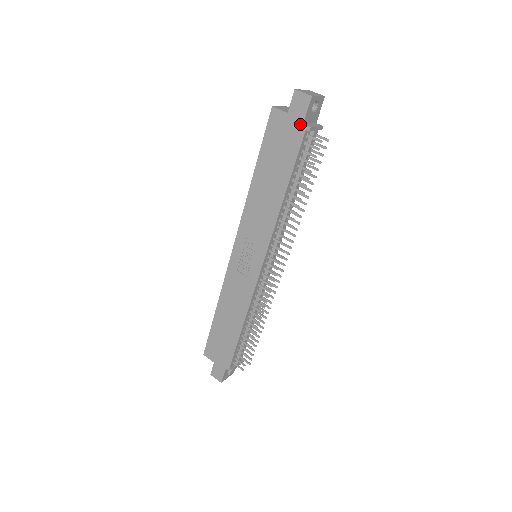
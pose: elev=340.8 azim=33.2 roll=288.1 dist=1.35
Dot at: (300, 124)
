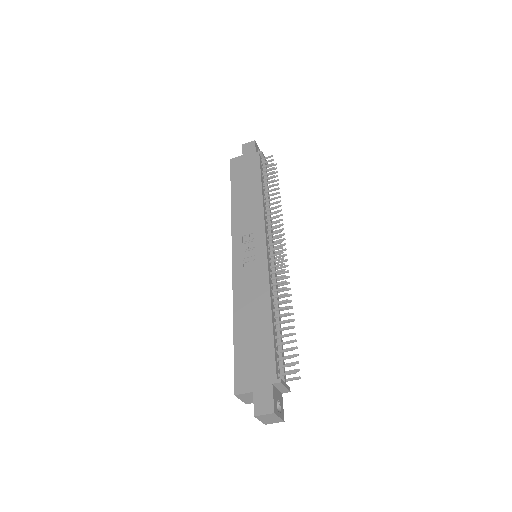
Dot at: (254, 154)
